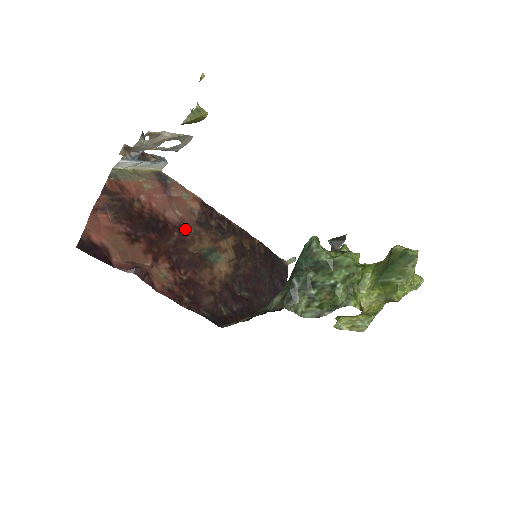
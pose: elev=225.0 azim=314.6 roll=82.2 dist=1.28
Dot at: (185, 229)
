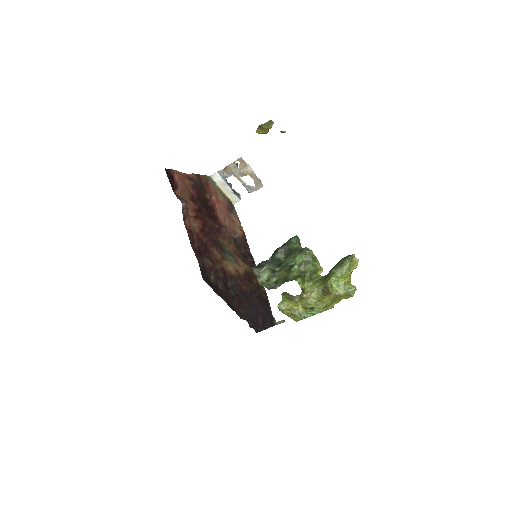
Dot at: (224, 231)
